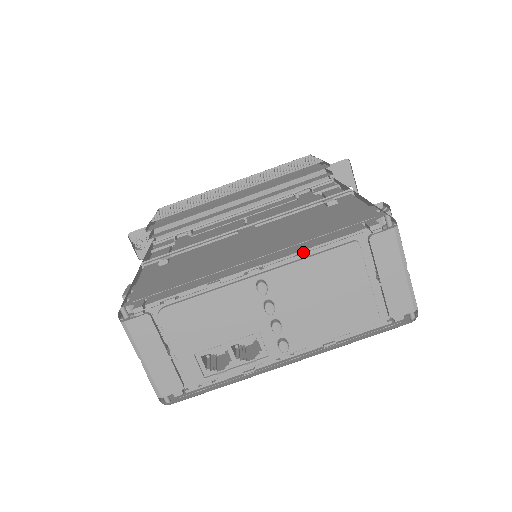
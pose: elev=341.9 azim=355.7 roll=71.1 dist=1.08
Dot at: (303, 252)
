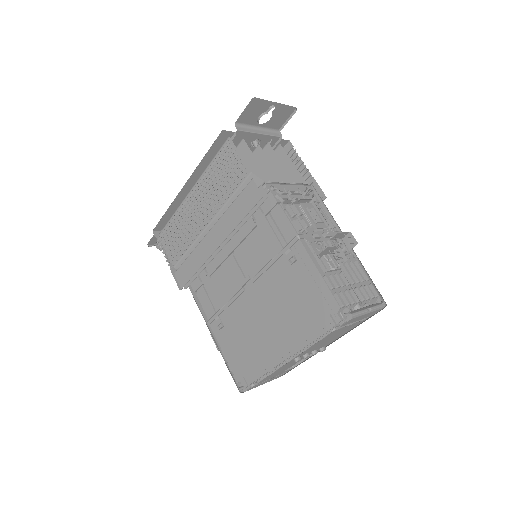
Dot at: (308, 345)
